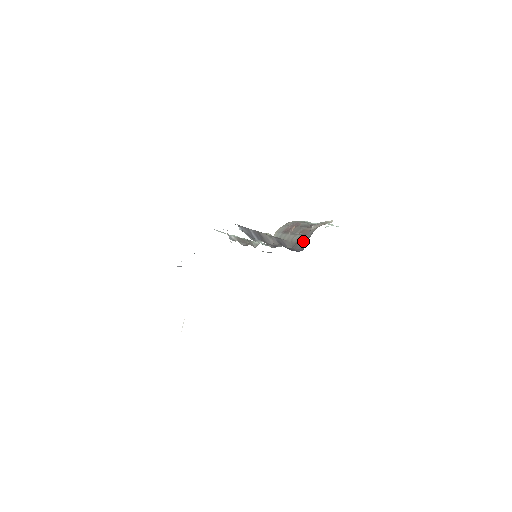
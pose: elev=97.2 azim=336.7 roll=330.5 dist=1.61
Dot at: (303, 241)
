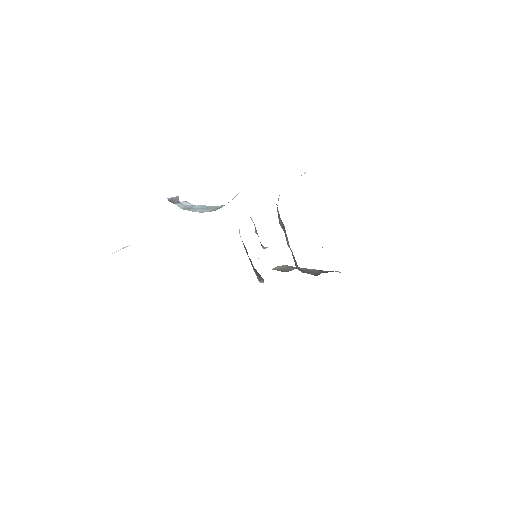
Dot at: (321, 271)
